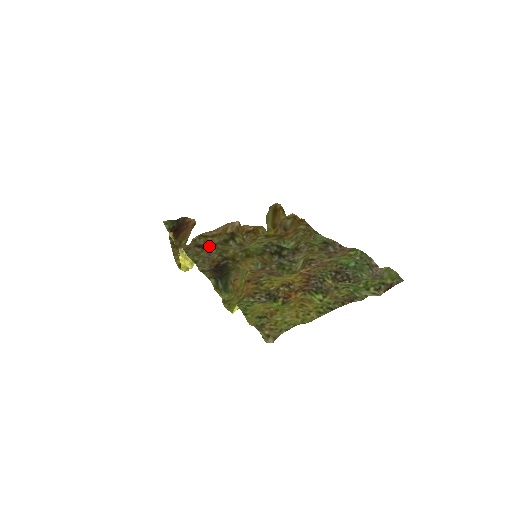
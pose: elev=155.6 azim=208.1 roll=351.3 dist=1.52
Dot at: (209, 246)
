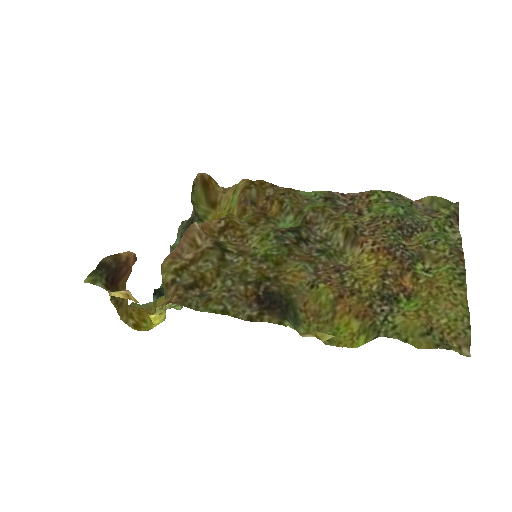
Dot at: (208, 279)
